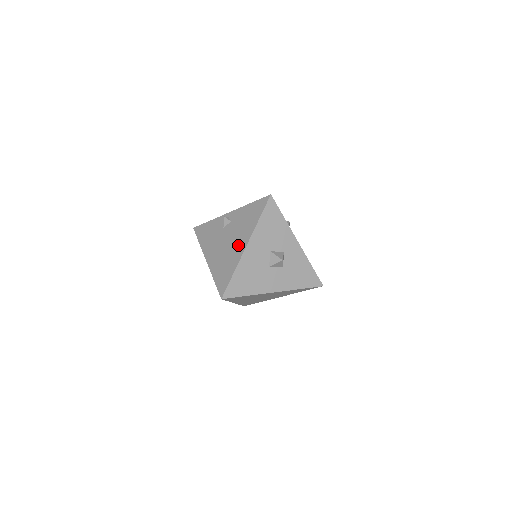
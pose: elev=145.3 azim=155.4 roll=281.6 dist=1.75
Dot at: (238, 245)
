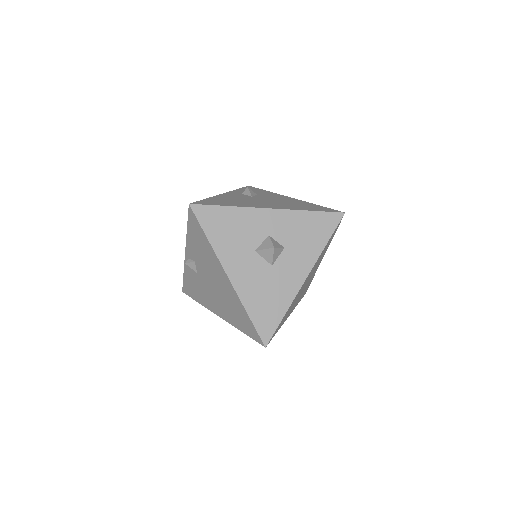
Dot at: (222, 281)
